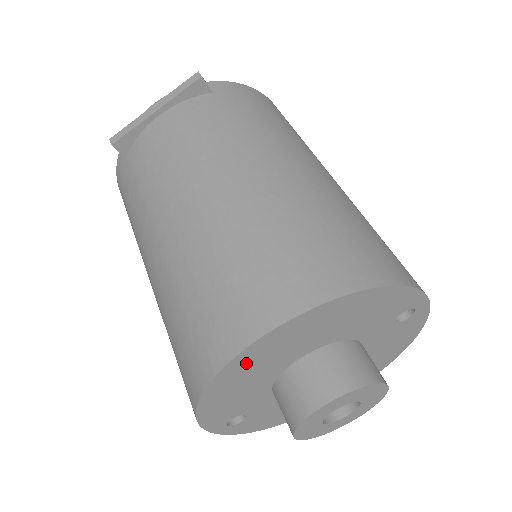
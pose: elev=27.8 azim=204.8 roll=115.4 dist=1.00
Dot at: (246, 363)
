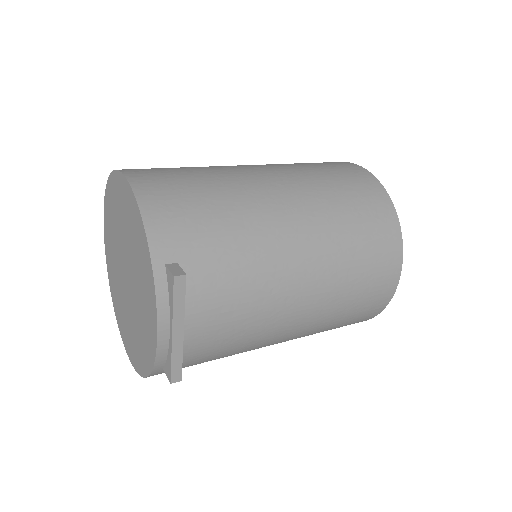
Dot at: occluded
